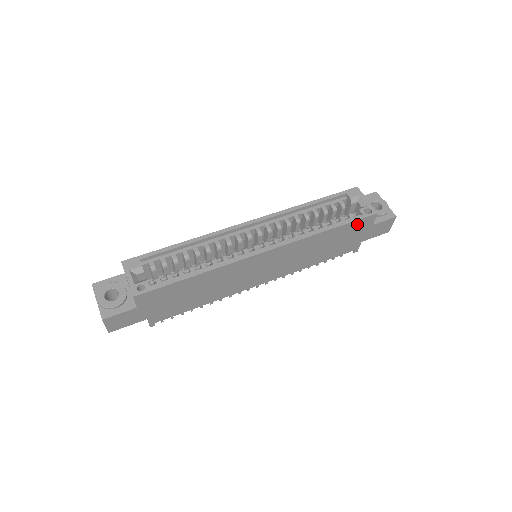
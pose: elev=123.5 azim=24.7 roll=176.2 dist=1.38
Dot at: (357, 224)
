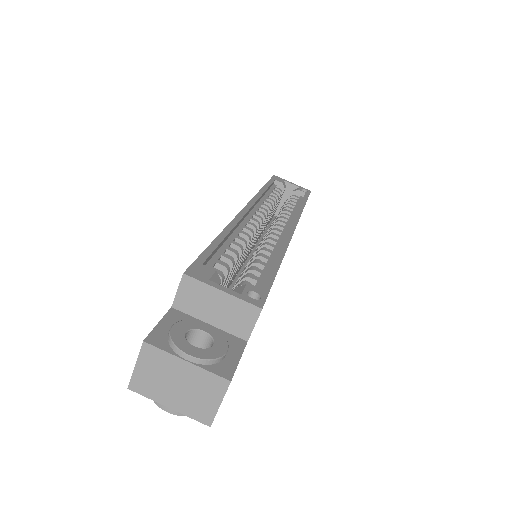
Dot at: occluded
